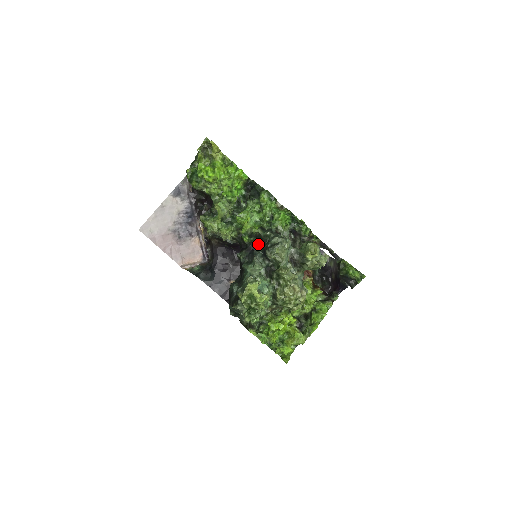
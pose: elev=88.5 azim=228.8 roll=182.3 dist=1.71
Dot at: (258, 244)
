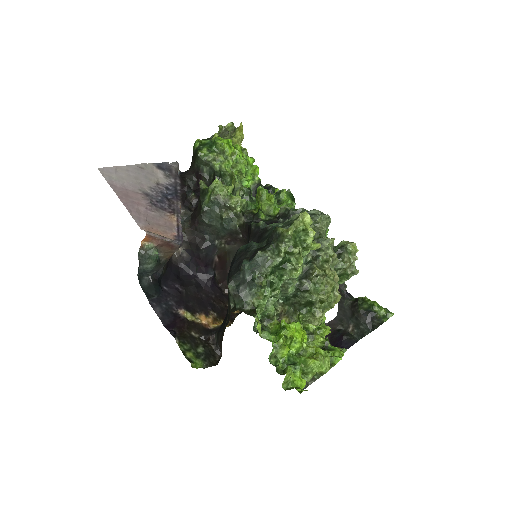
Dot at: (283, 220)
